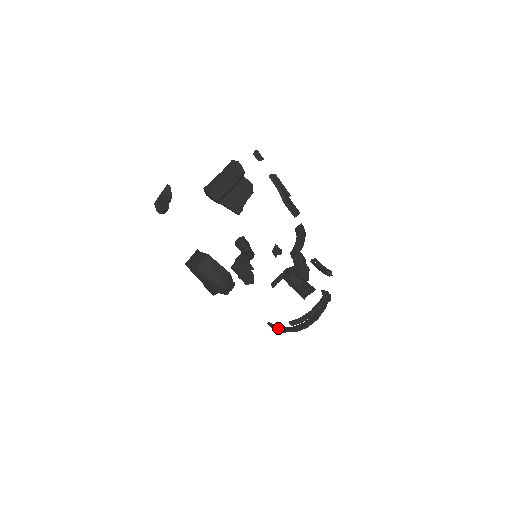
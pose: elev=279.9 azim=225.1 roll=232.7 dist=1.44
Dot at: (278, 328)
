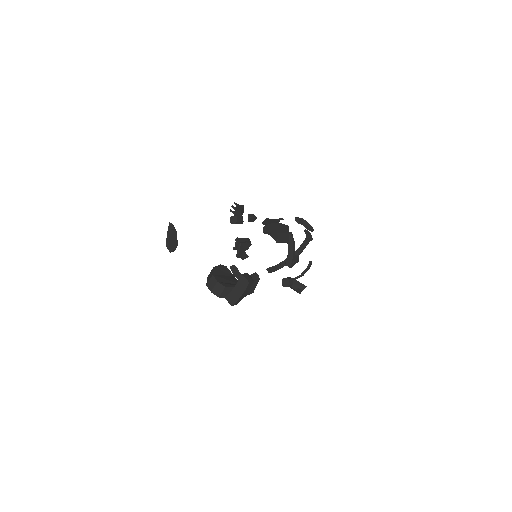
Dot at: occluded
